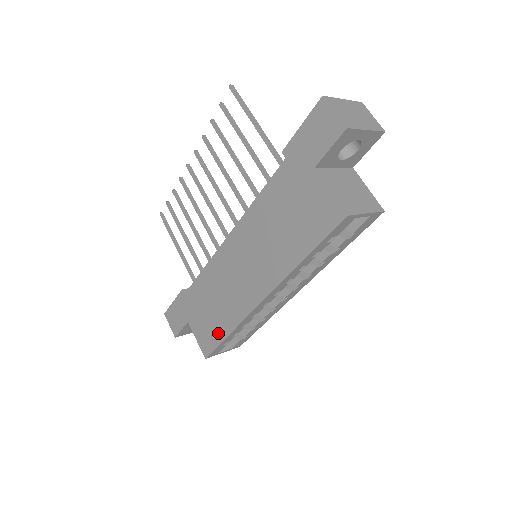
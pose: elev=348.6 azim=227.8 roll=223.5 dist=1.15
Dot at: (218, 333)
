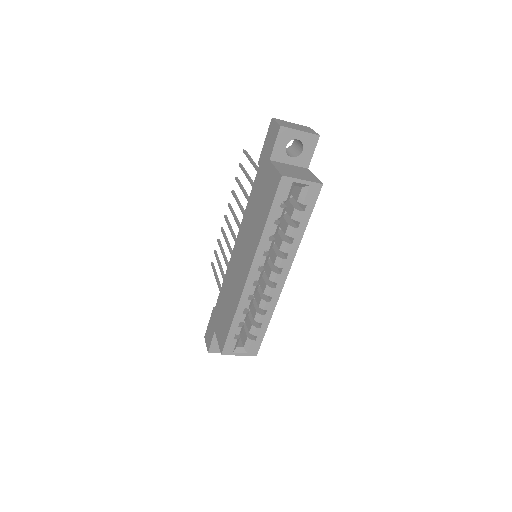
Dot at: (228, 324)
